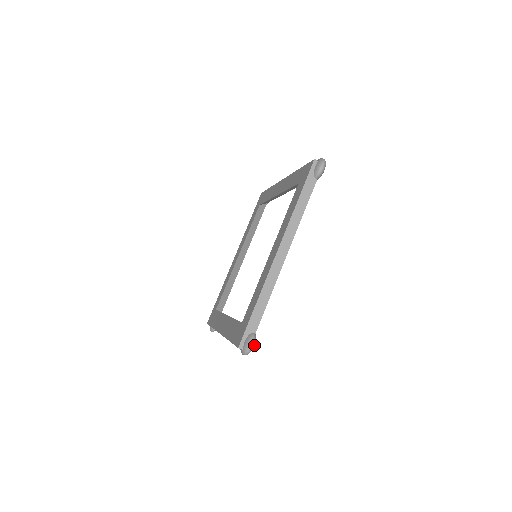
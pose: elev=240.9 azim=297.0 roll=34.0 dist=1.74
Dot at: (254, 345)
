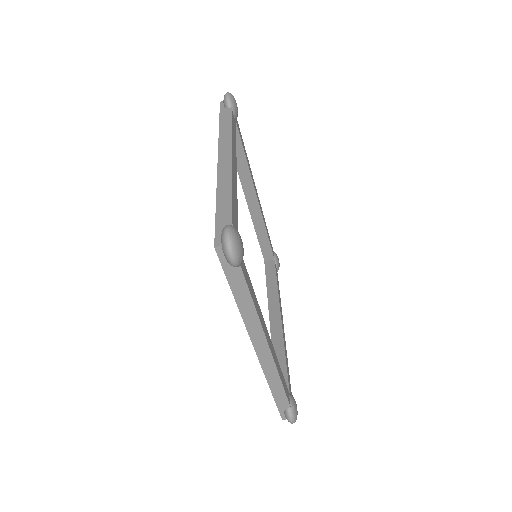
Dot at: (296, 416)
